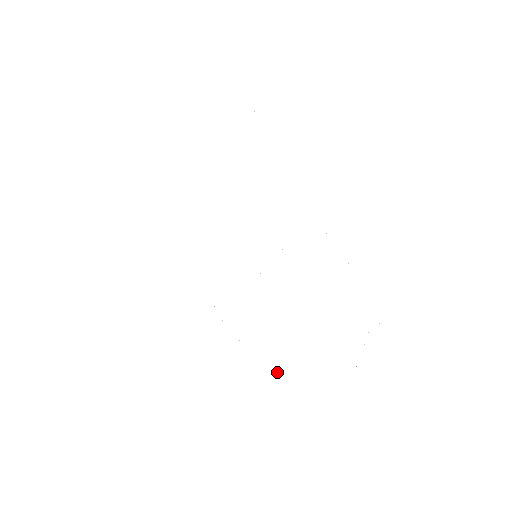
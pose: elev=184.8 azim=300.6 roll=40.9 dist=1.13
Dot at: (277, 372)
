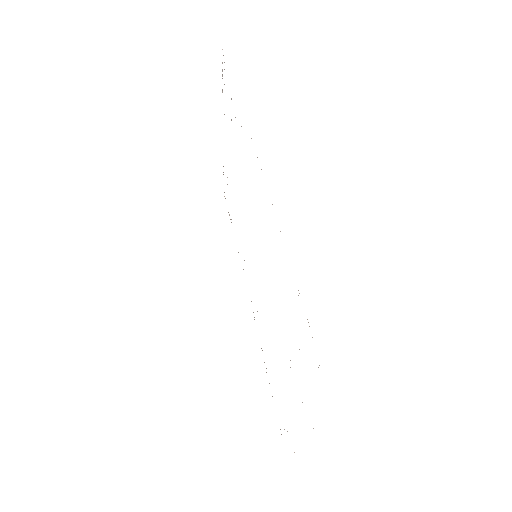
Dot at: occluded
